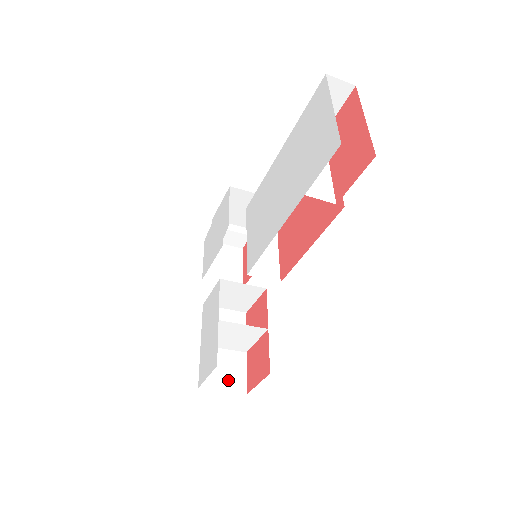
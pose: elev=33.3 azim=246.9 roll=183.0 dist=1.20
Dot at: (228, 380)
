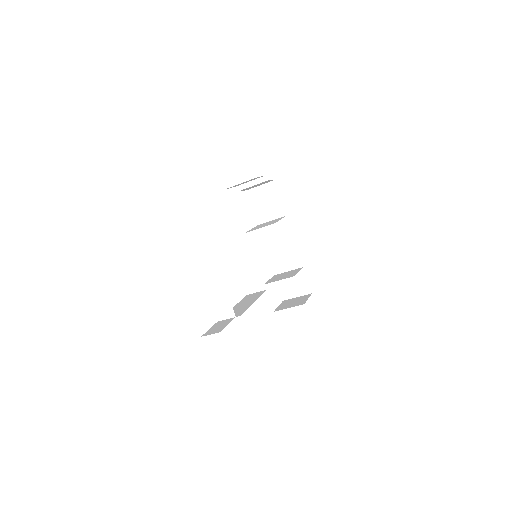
Dot at: (298, 289)
